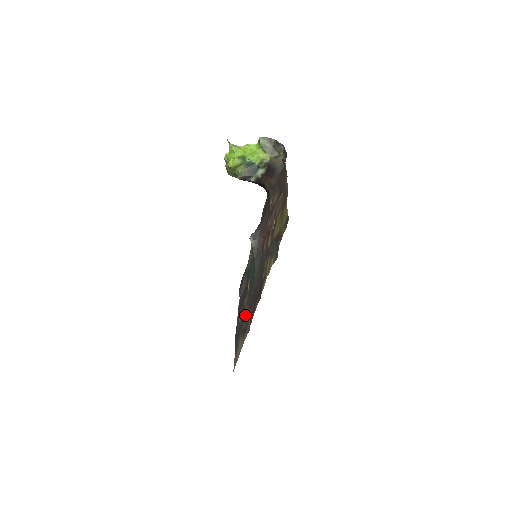
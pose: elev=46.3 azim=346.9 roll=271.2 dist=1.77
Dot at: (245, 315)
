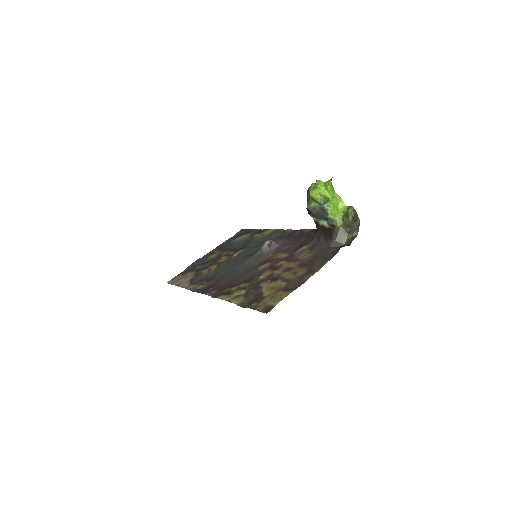
Dot at: (209, 270)
